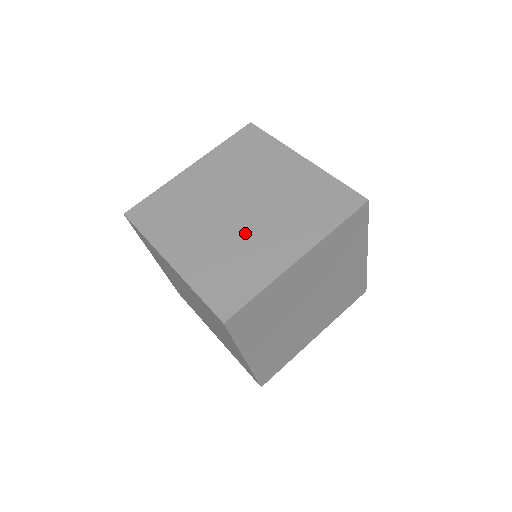
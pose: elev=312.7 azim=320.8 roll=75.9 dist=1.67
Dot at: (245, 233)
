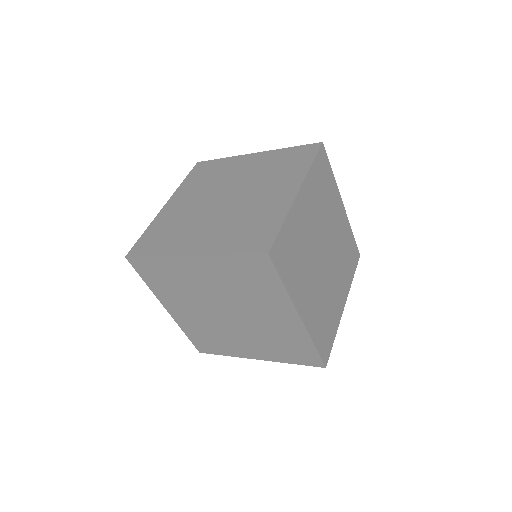
Dot at: occluded
